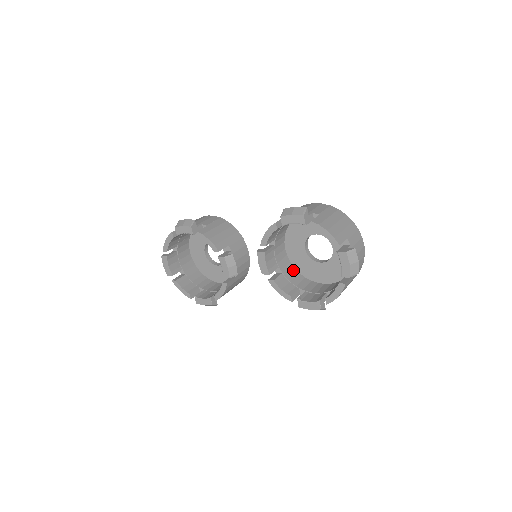
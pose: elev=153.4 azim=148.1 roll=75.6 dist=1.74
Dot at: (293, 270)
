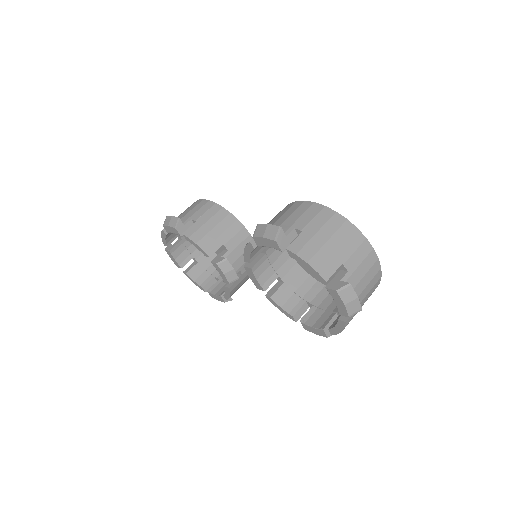
Dot at: (301, 273)
